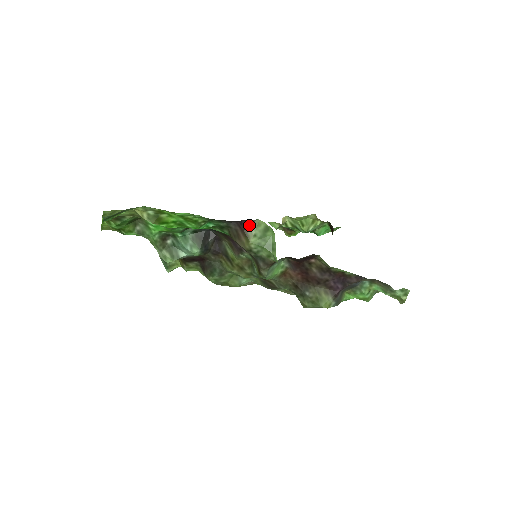
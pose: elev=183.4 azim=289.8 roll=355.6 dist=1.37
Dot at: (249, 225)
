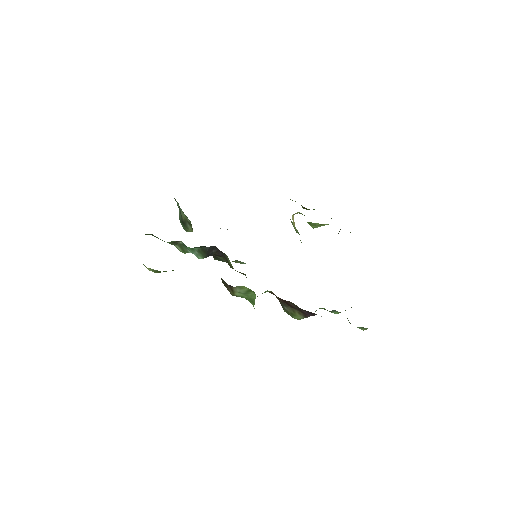
Dot at: occluded
